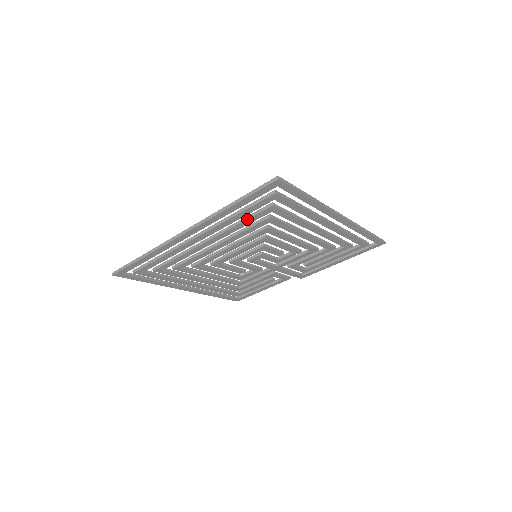
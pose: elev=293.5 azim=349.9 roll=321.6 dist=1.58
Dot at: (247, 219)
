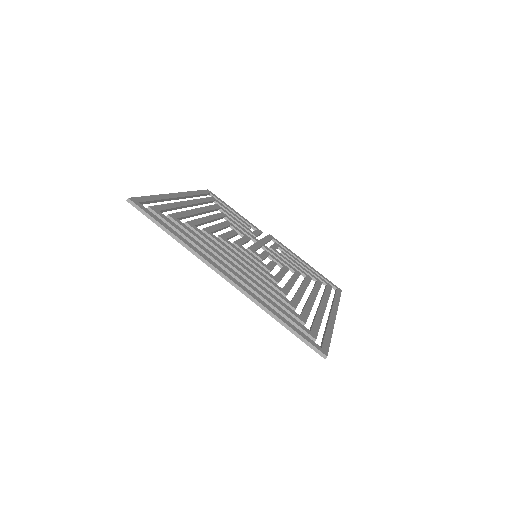
Dot at: occluded
